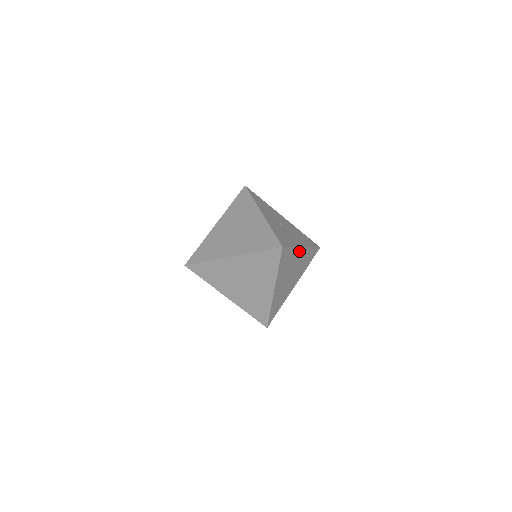
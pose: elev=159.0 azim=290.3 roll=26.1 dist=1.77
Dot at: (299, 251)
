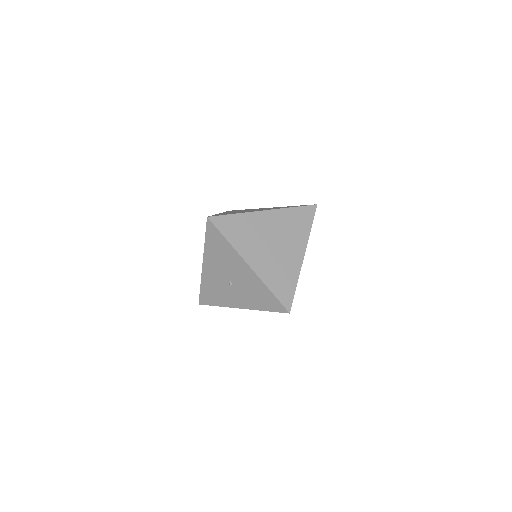
Dot at: occluded
